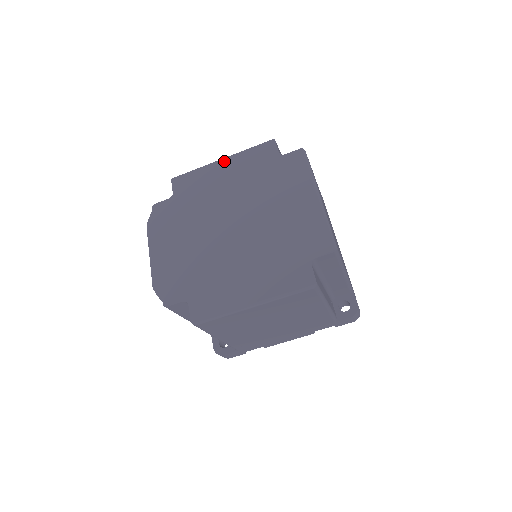
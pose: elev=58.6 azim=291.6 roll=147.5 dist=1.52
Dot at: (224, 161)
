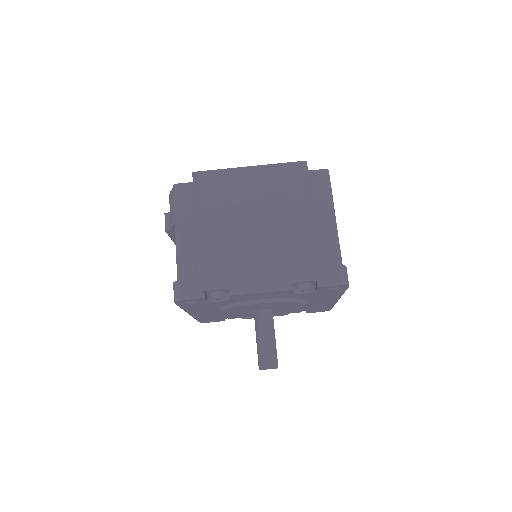
Dot at: occluded
